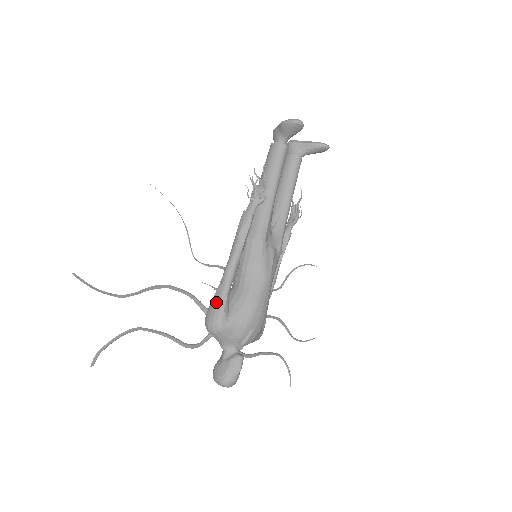
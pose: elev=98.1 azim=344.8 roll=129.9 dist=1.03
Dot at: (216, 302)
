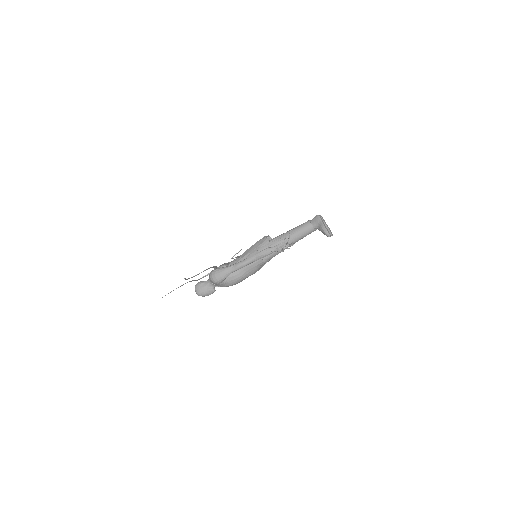
Dot at: (224, 274)
